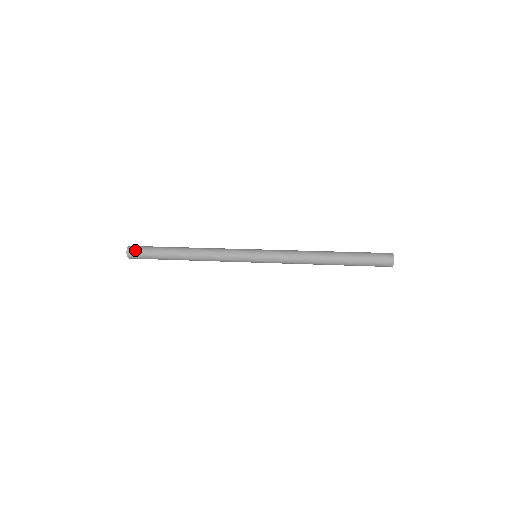
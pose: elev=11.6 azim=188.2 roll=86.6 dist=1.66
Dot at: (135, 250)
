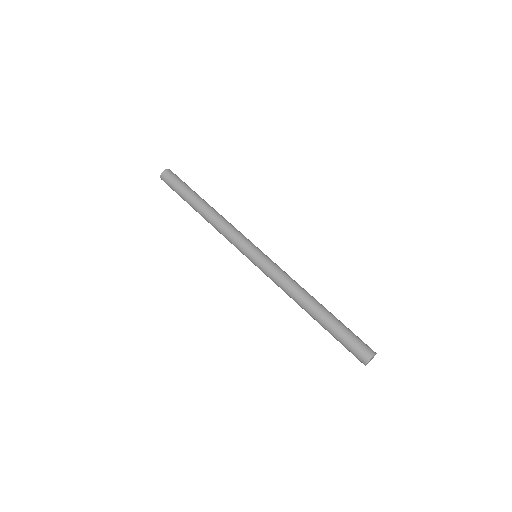
Dot at: (170, 175)
